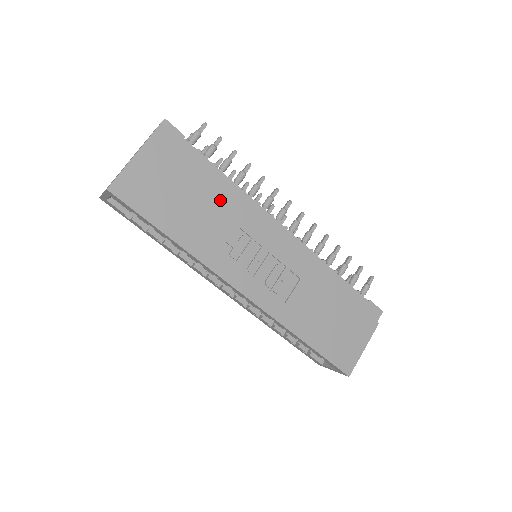
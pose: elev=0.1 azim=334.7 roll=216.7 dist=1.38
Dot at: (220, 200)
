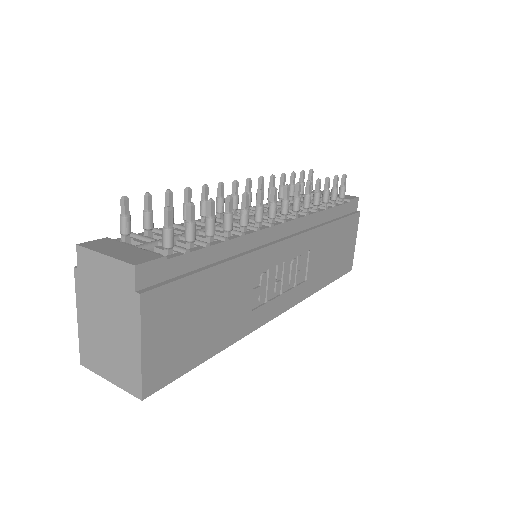
Dot at: (233, 274)
